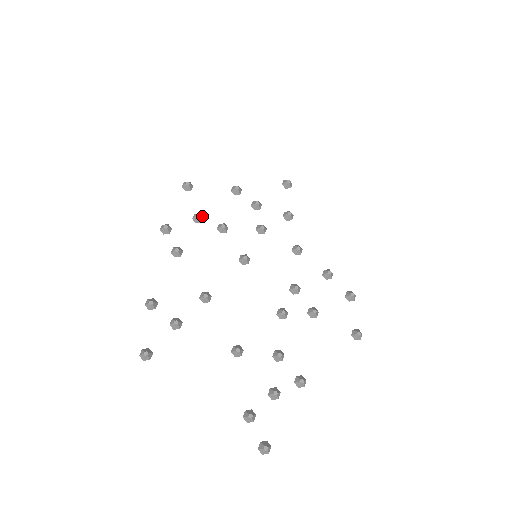
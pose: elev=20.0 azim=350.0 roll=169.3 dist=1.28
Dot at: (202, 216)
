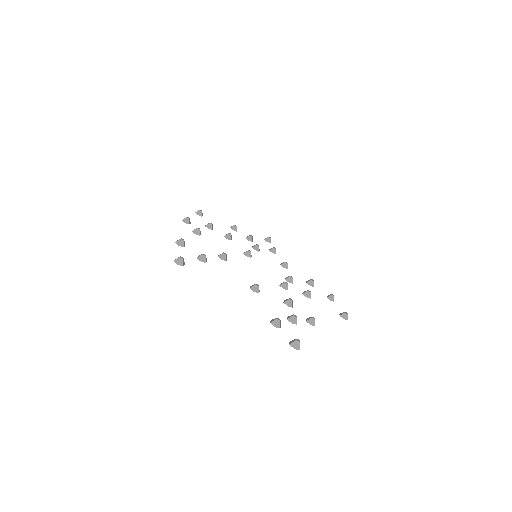
Dot at: (212, 227)
